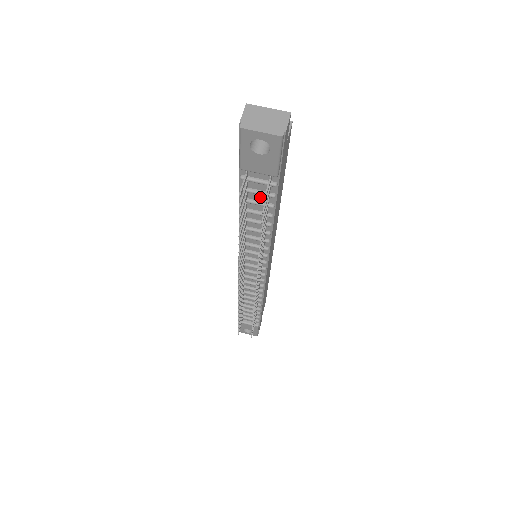
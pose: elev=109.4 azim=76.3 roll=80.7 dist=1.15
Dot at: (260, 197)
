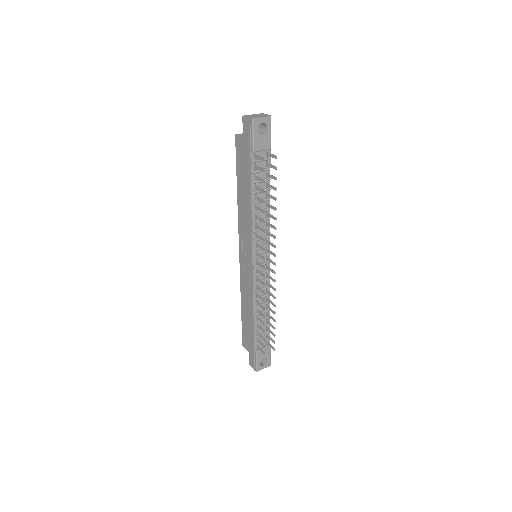
Dot at: (262, 176)
